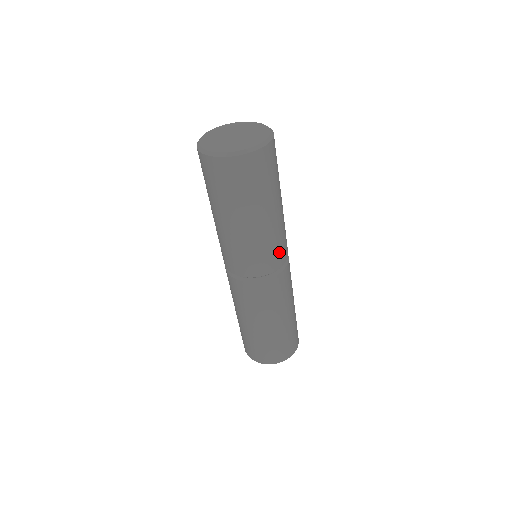
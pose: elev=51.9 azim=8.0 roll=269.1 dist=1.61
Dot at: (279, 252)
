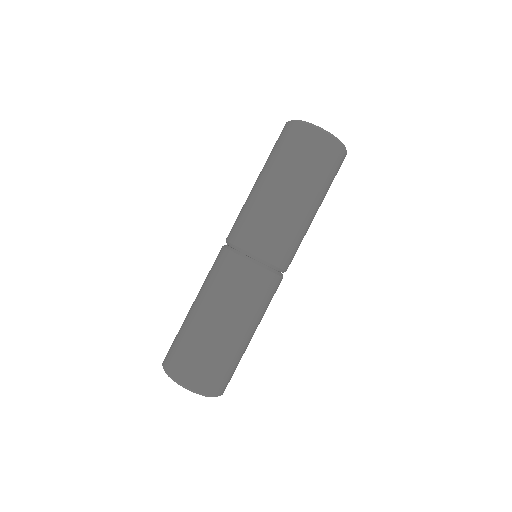
Dot at: (294, 254)
